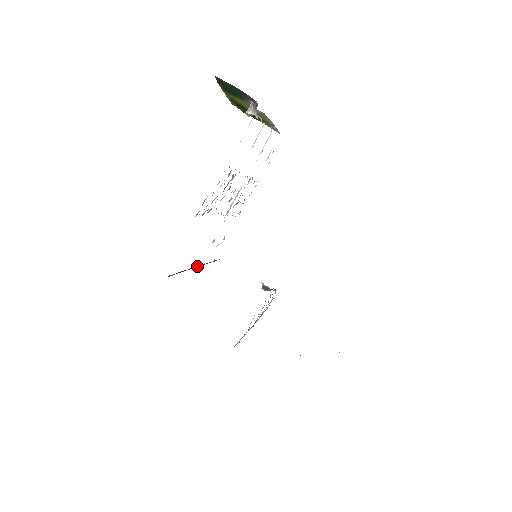
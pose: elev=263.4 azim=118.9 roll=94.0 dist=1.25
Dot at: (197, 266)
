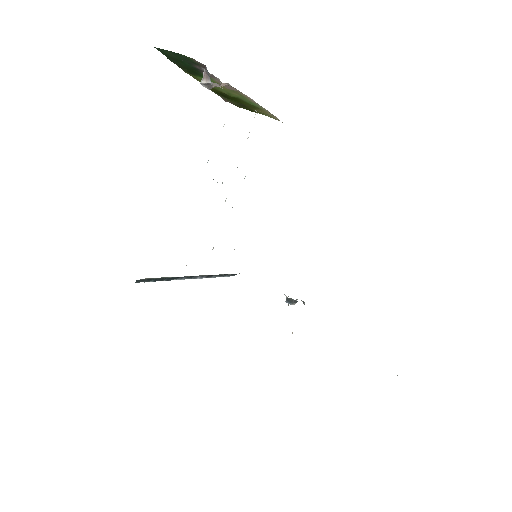
Dot at: (194, 277)
